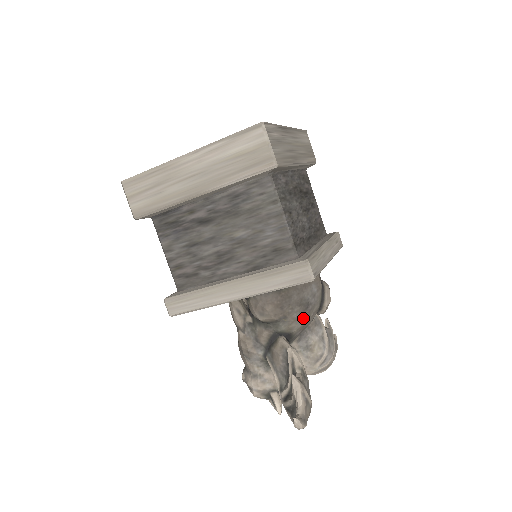
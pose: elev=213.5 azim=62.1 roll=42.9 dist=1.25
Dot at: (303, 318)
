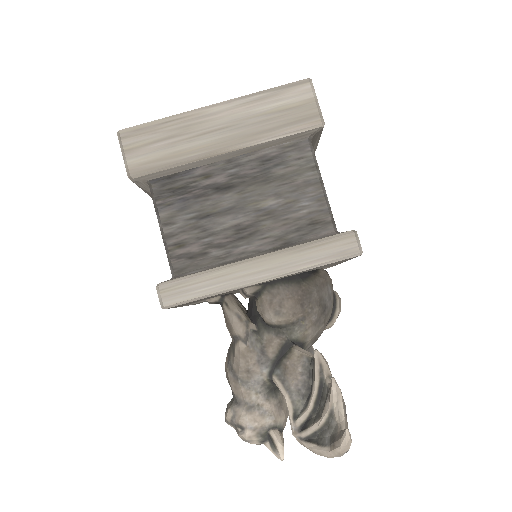
Dot at: (319, 324)
